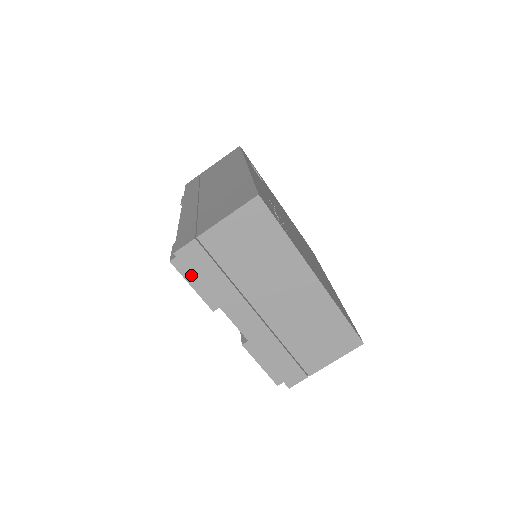
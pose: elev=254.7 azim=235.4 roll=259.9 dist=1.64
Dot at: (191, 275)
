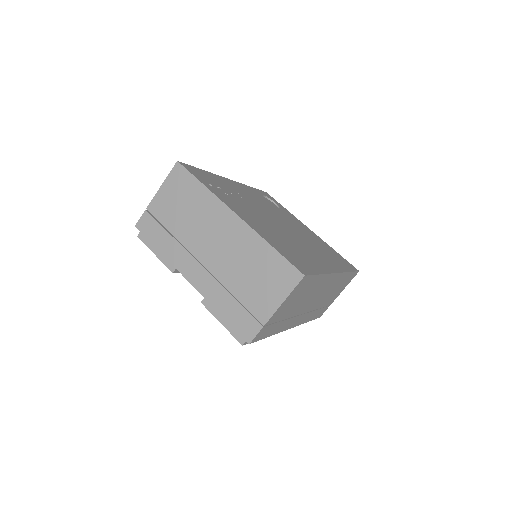
Dot at: occluded
